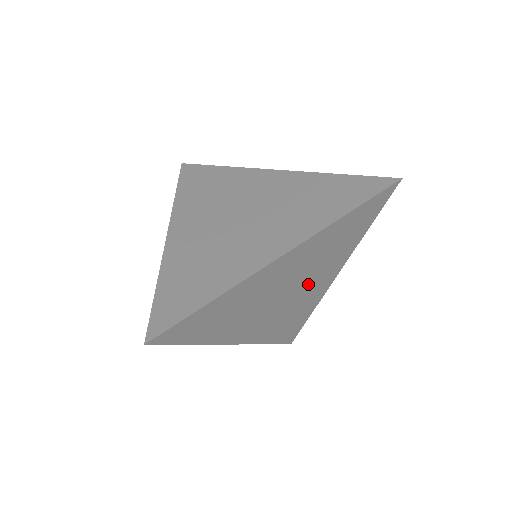
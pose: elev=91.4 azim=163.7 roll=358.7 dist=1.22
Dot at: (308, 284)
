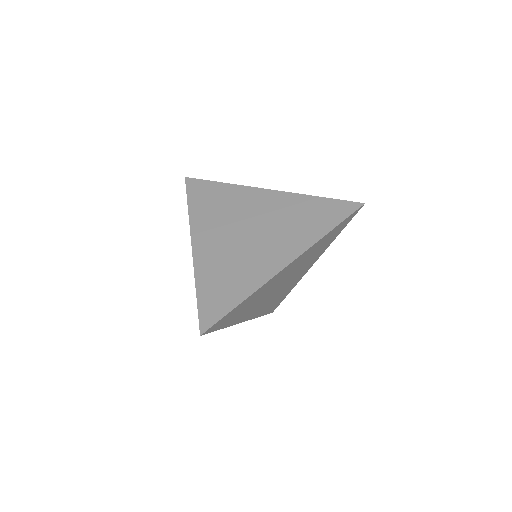
Dot at: (295, 275)
